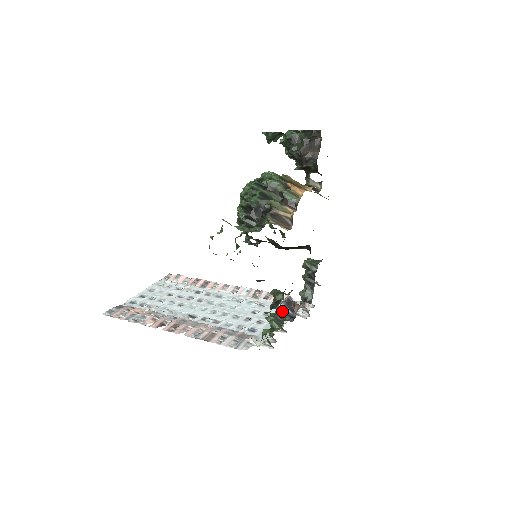
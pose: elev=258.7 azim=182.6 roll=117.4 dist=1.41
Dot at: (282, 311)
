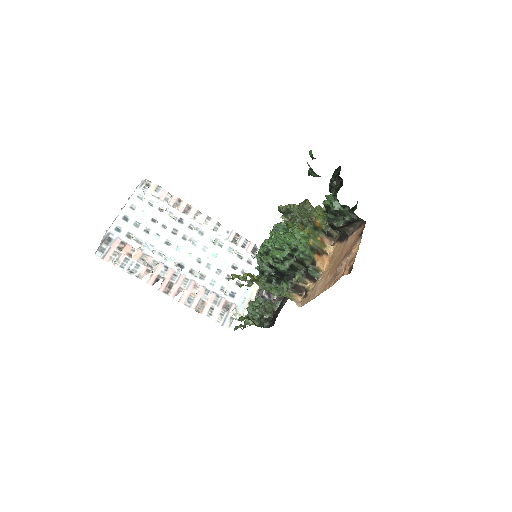
Dot at: (262, 297)
